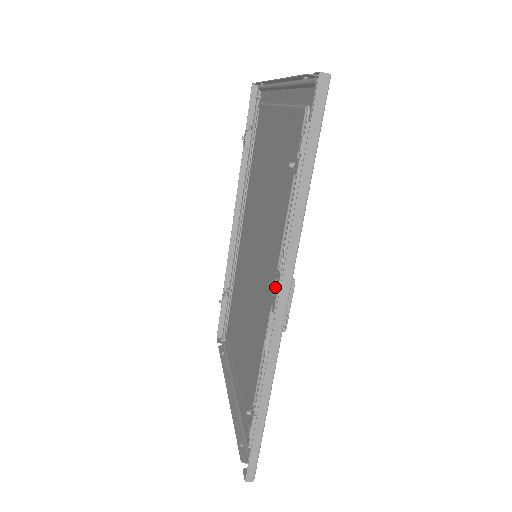
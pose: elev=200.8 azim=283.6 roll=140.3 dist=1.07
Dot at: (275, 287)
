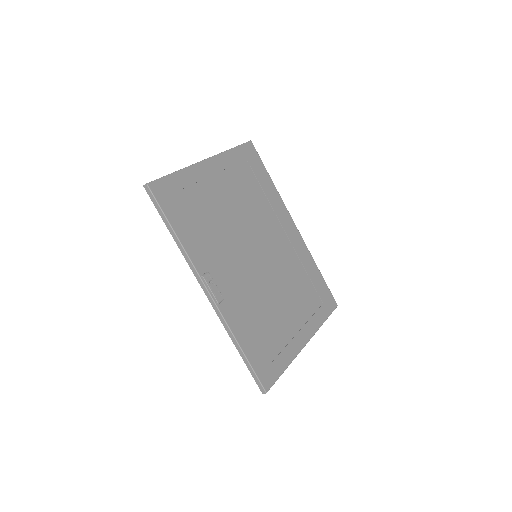
Dot at: occluded
